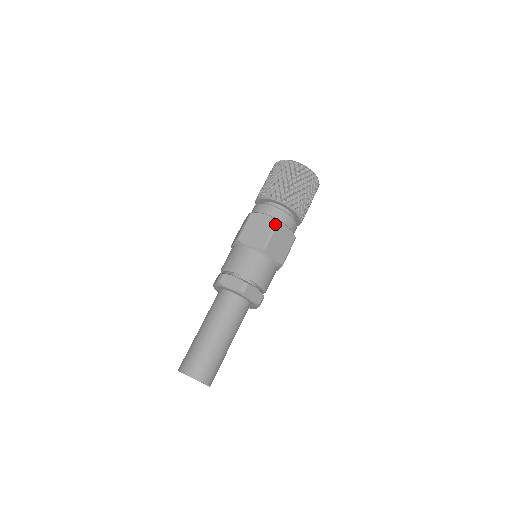
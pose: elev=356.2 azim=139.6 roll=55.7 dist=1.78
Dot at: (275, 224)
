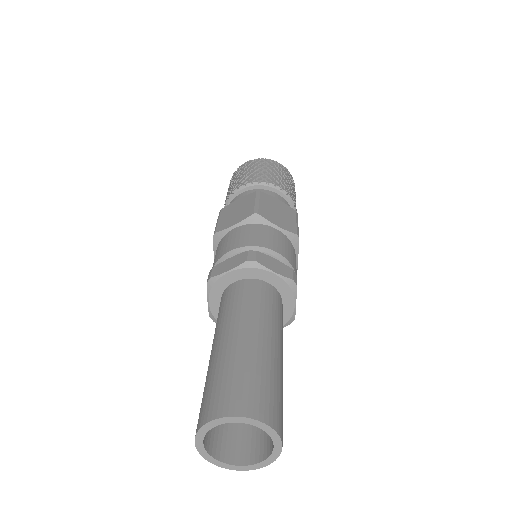
Dot at: (296, 214)
